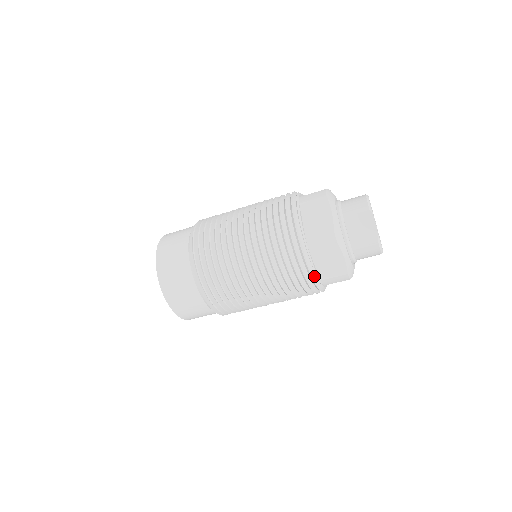
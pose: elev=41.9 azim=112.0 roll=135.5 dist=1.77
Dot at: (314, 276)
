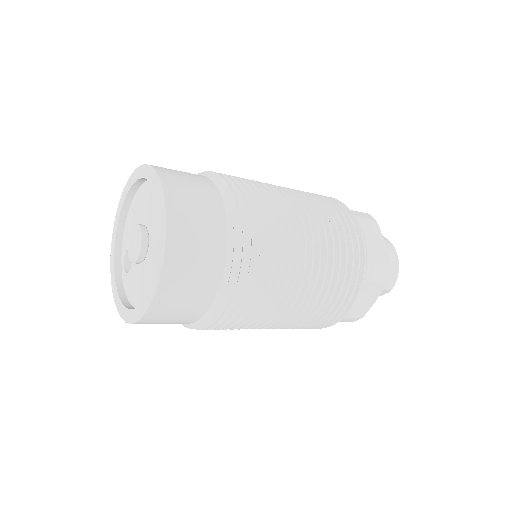
Dot at: occluded
